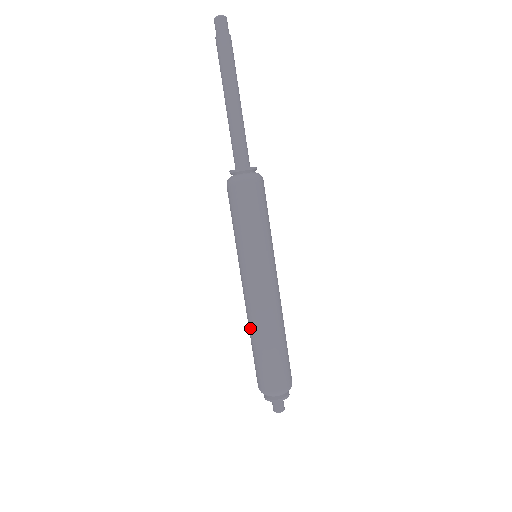
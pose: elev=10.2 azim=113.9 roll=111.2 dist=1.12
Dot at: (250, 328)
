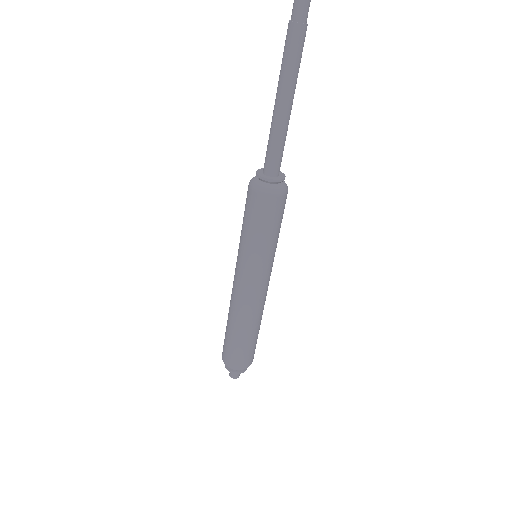
Dot at: (229, 308)
